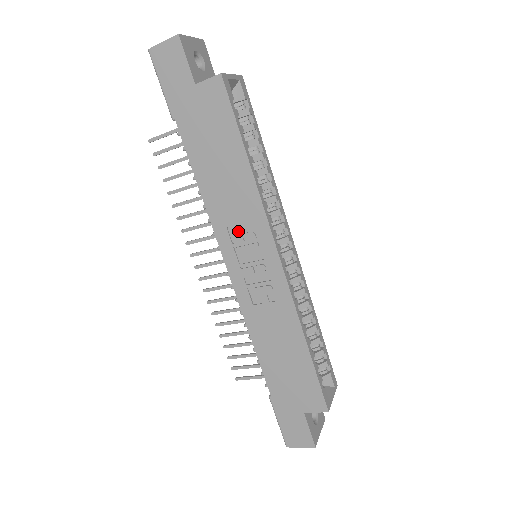
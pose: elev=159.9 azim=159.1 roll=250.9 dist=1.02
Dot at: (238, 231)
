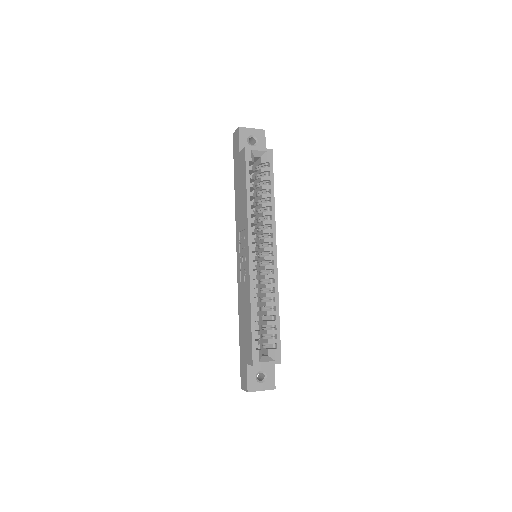
Dot at: (242, 235)
